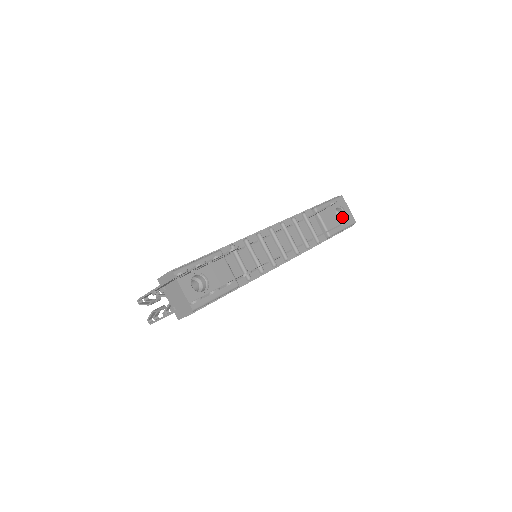
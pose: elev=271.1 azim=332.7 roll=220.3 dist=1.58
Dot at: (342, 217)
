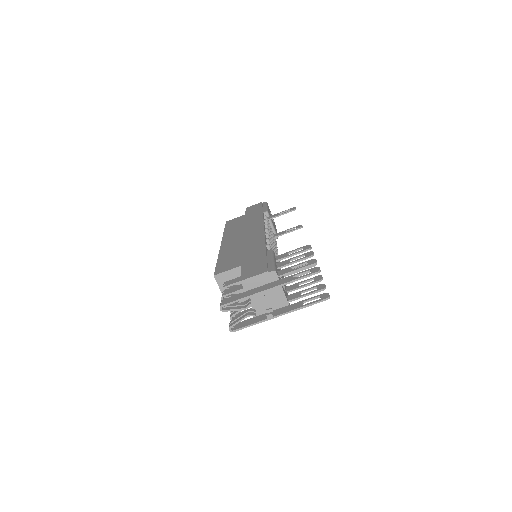
Dot at: occluded
